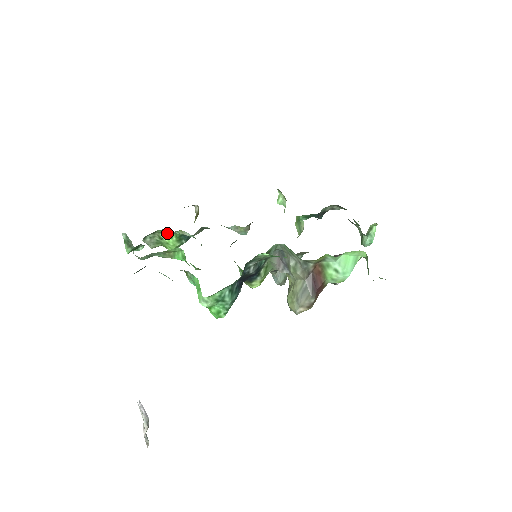
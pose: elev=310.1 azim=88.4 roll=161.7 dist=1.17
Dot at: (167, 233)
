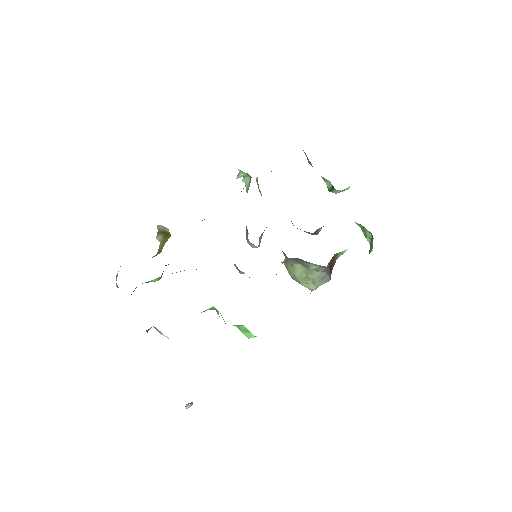
Dot at: (156, 278)
